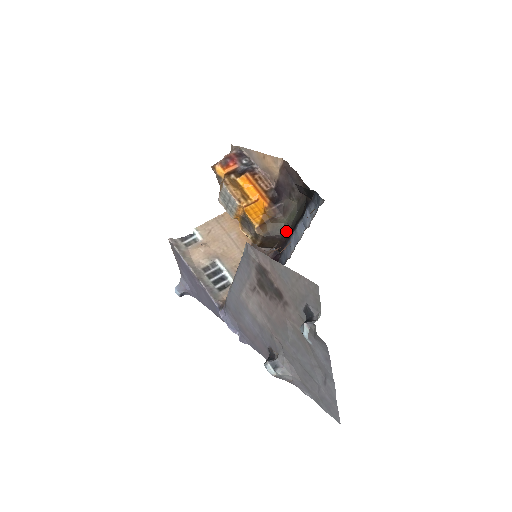
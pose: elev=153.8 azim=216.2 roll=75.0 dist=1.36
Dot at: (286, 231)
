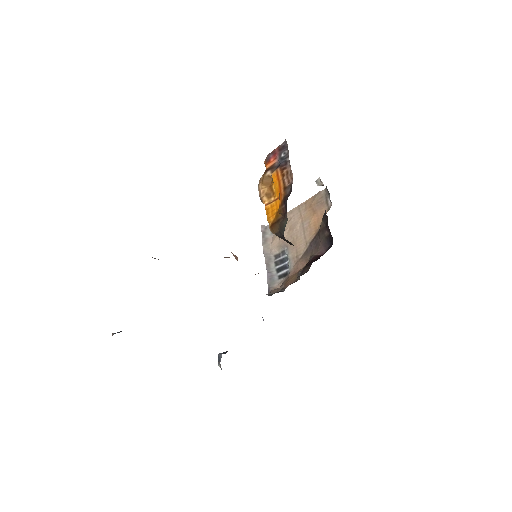
Dot at: occluded
